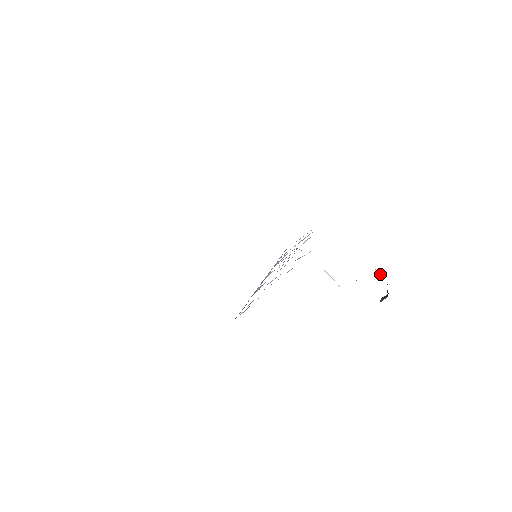
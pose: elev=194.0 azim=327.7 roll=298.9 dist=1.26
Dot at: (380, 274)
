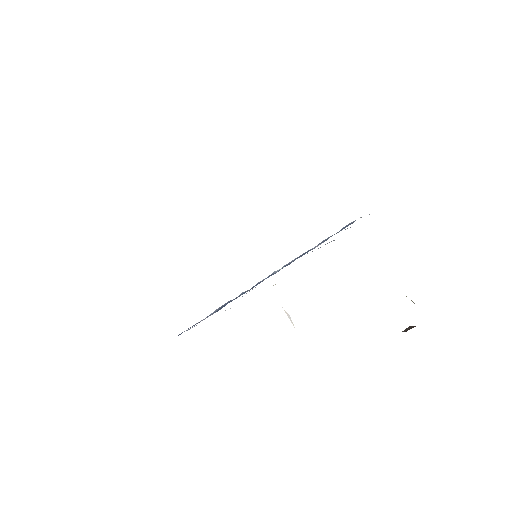
Dot at: (412, 301)
